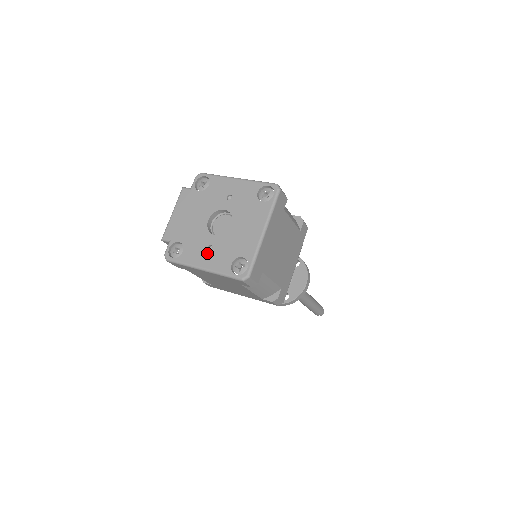
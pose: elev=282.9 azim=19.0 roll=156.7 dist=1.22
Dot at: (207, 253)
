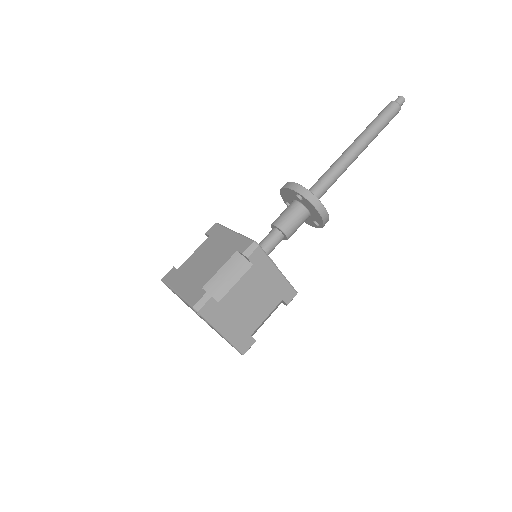
Dot at: occluded
